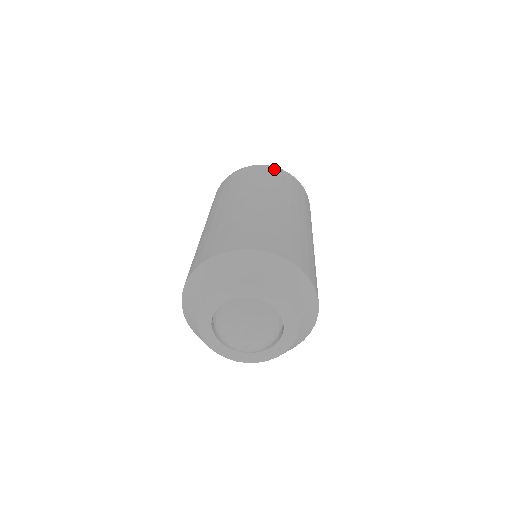
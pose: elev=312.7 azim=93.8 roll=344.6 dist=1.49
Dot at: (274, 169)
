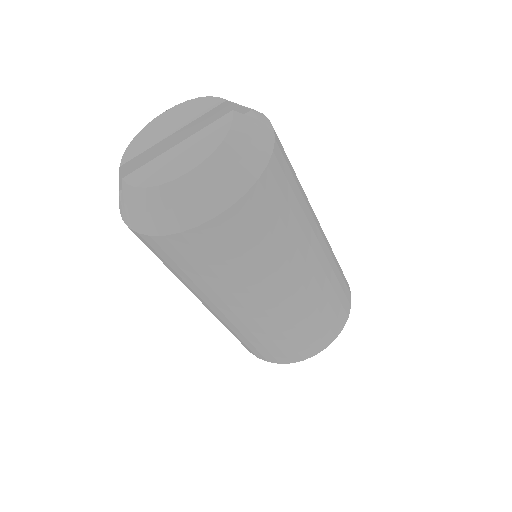
Dot at: (240, 214)
